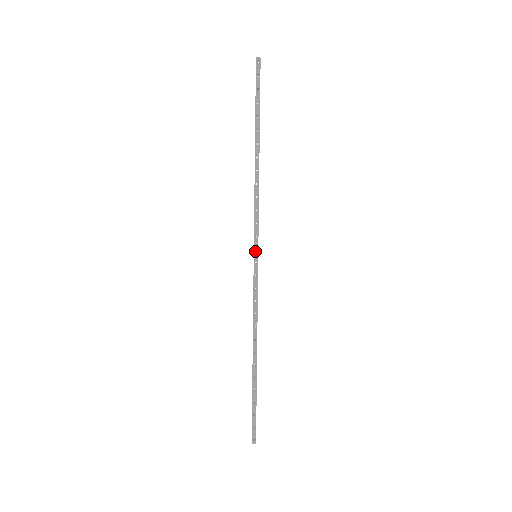
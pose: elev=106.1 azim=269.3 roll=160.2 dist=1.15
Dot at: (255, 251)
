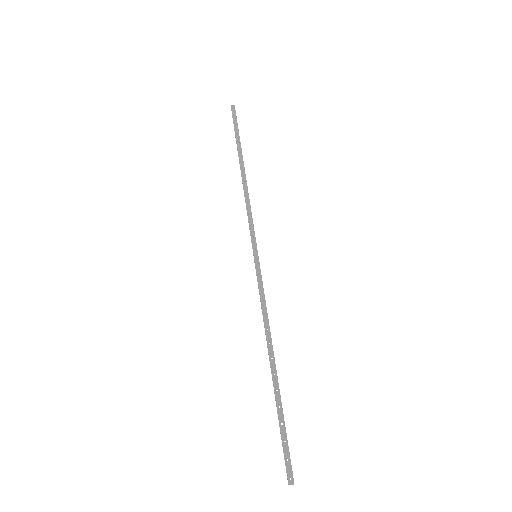
Dot at: (254, 250)
